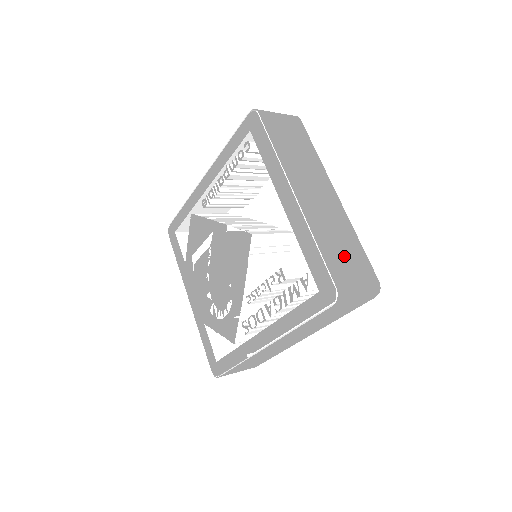
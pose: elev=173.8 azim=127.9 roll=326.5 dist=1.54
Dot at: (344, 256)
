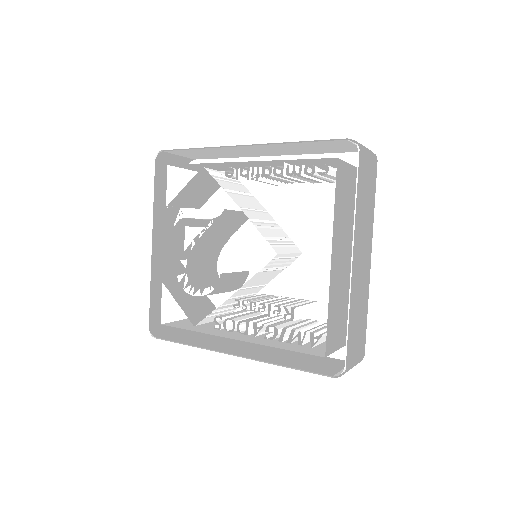
Dot at: (357, 331)
